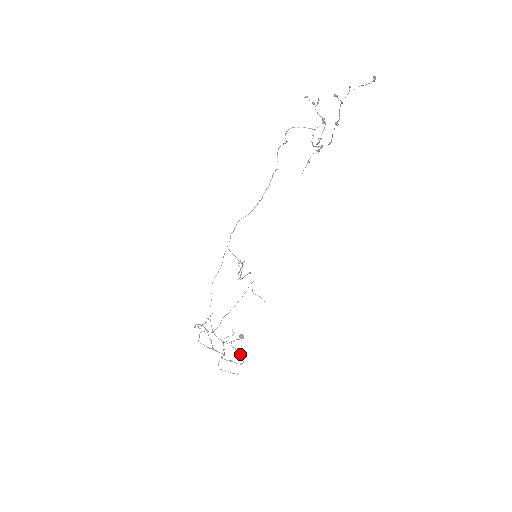
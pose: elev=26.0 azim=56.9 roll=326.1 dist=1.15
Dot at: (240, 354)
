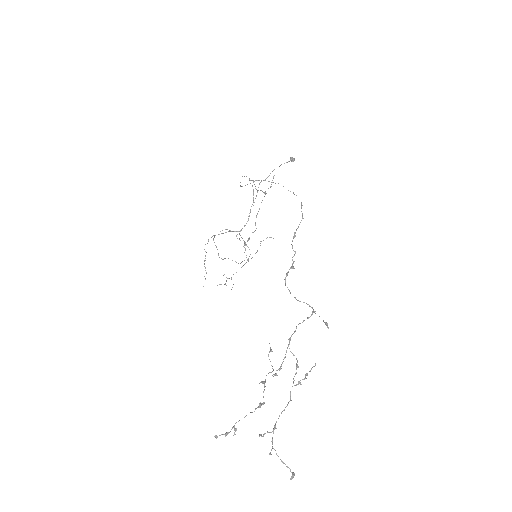
Dot at: (241, 267)
